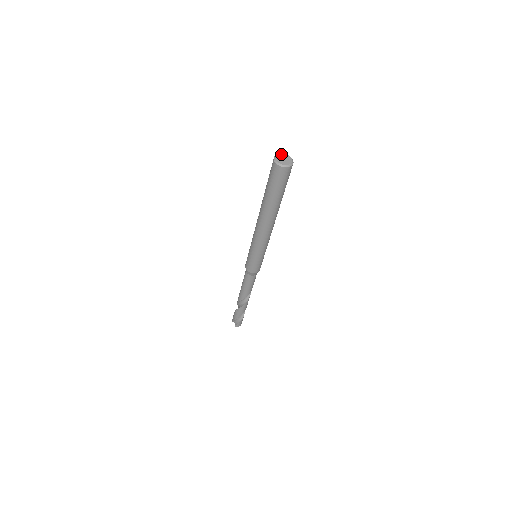
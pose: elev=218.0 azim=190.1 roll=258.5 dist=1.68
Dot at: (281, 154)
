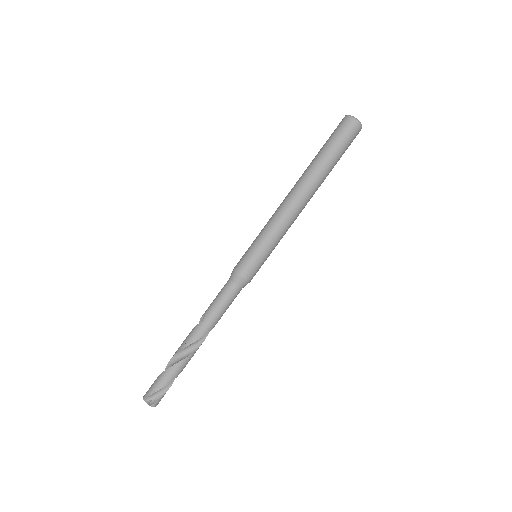
Dot at: occluded
